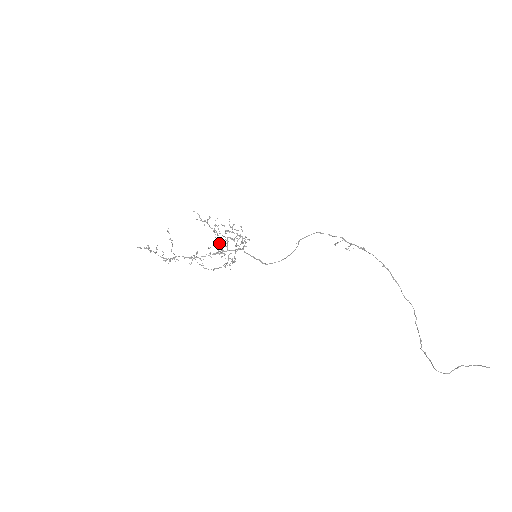
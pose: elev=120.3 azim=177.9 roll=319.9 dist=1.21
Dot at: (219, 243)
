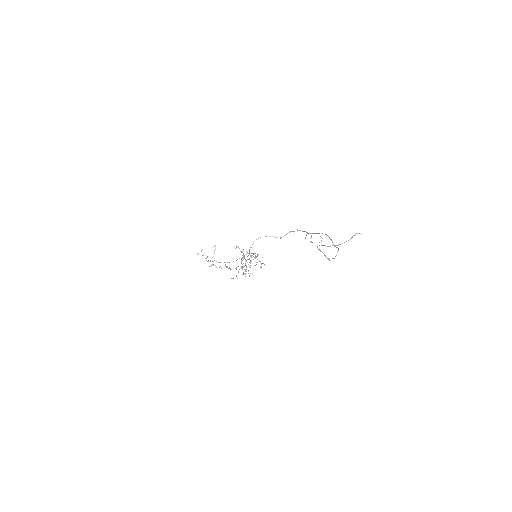
Dot at: occluded
